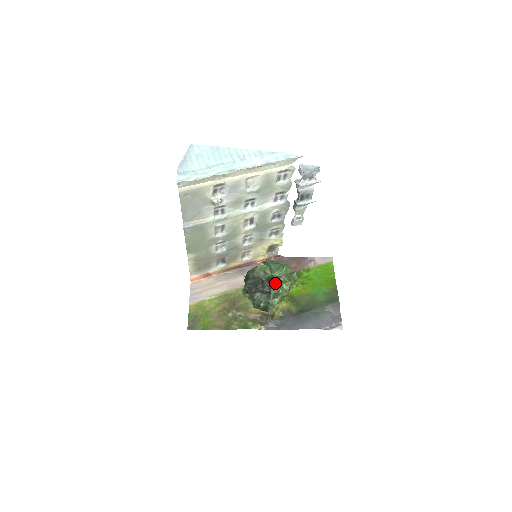
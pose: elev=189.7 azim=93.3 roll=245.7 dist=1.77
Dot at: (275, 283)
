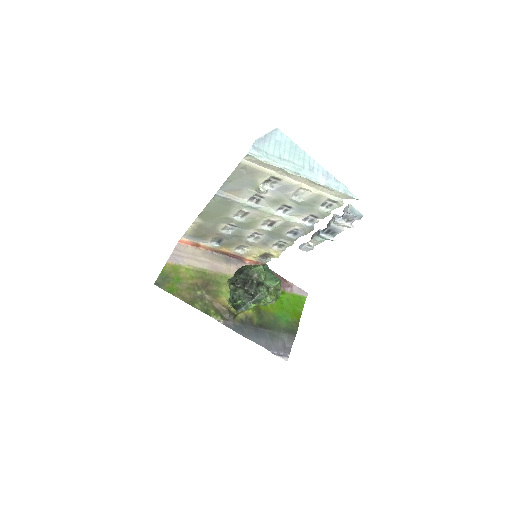
Dot at: (262, 290)
